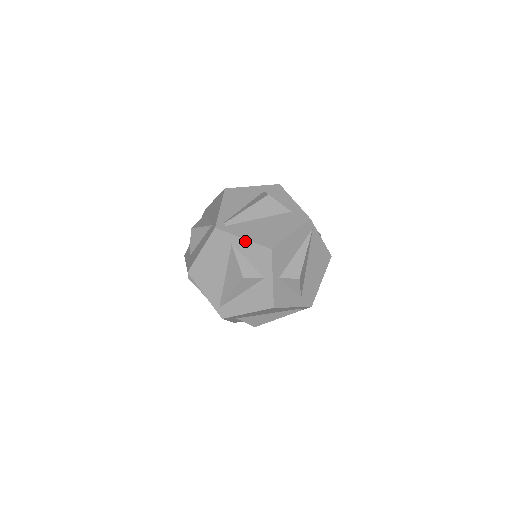
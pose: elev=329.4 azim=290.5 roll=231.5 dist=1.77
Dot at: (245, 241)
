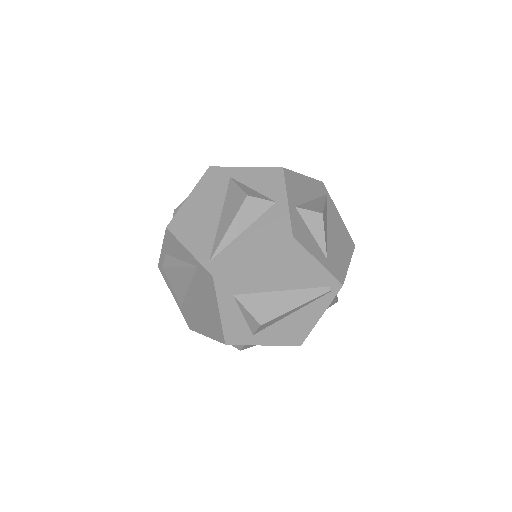
Dot at: (248, 169)
